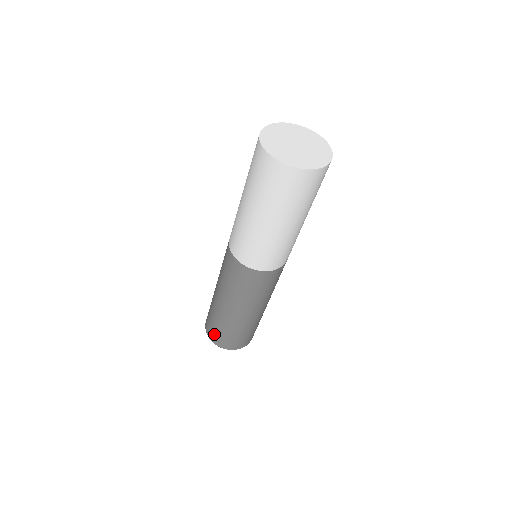
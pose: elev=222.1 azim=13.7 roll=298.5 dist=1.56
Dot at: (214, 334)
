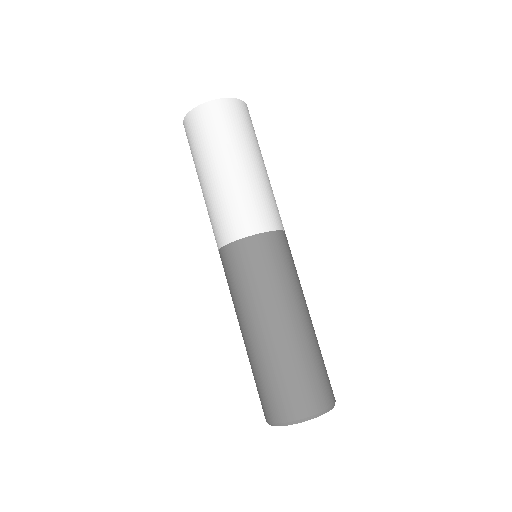
Dot at: occluded
